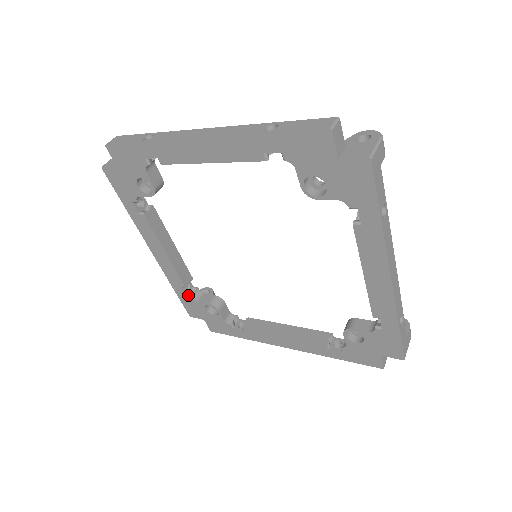
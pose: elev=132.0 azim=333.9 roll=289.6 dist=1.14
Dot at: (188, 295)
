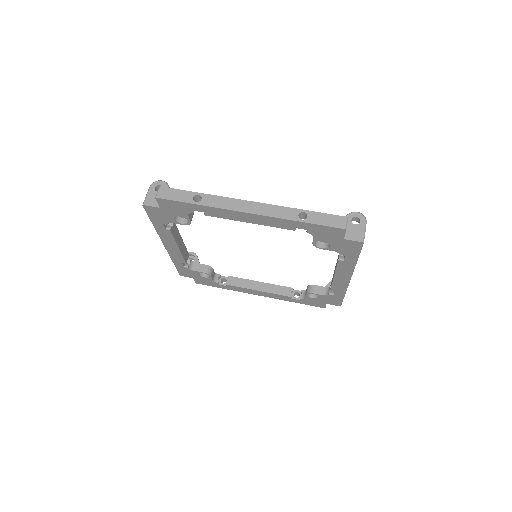
Dot at: (186, 267)
